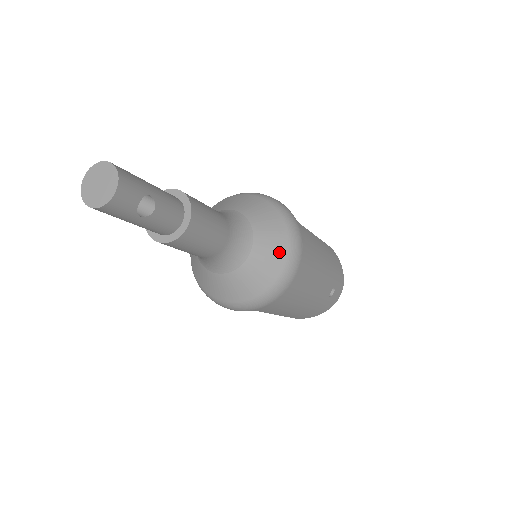
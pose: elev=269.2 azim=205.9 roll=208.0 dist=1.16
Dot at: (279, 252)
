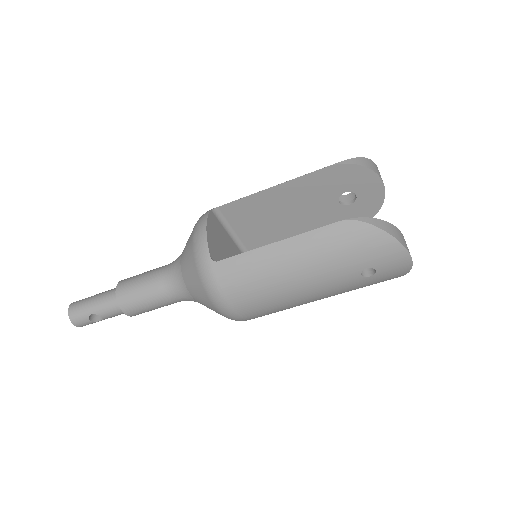
Dot at: (205, 299)
